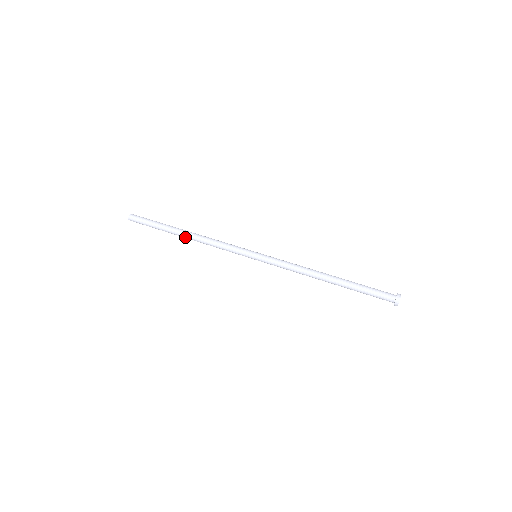
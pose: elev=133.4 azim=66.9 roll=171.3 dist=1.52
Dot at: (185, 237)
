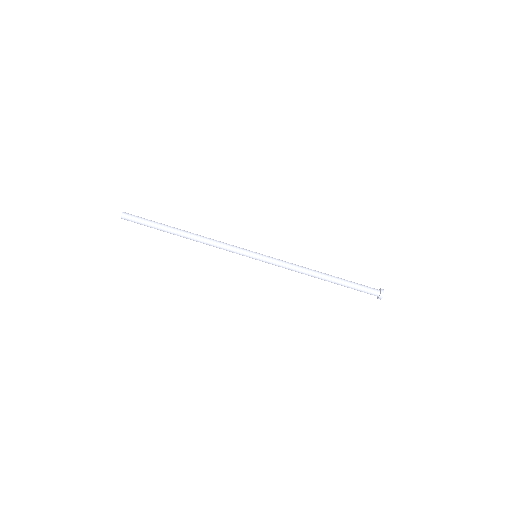
Dot at: (184, 237)
